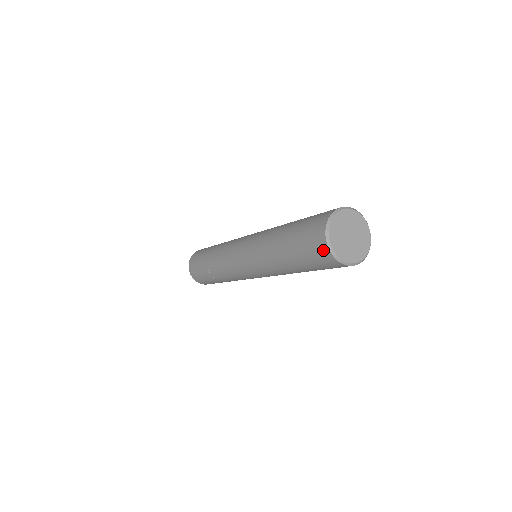
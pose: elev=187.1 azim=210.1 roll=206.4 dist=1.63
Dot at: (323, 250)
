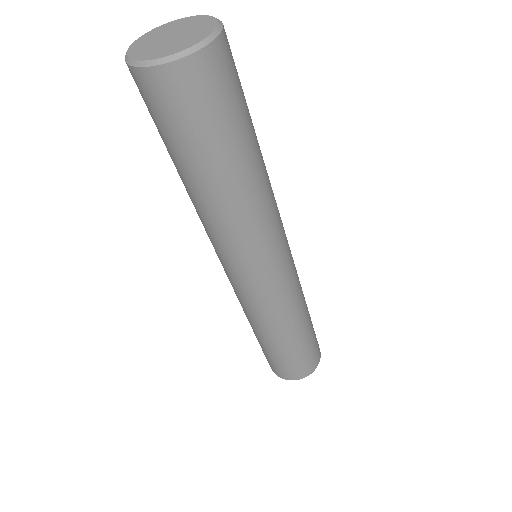
Dot at: occluded
